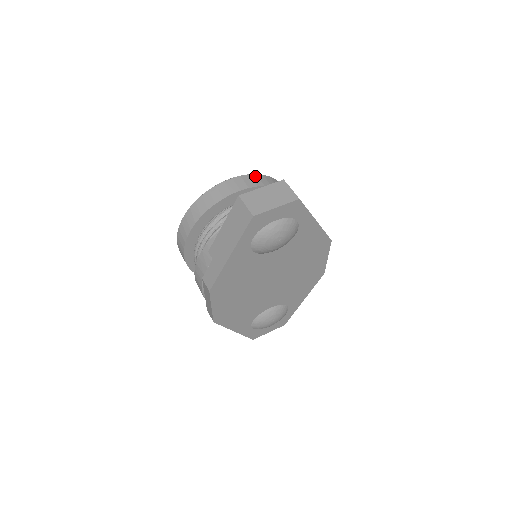
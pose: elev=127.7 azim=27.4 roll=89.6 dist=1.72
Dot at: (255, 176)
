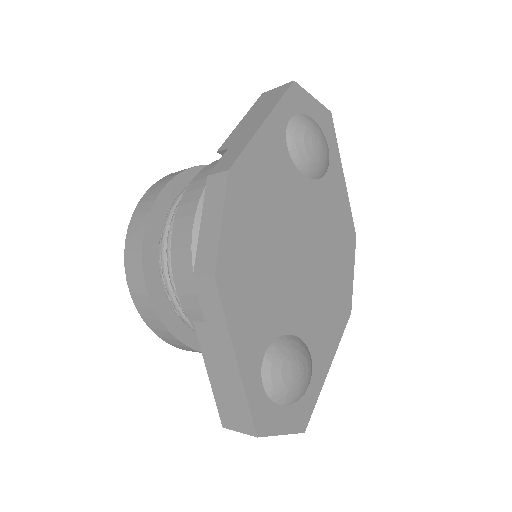
Dot at: occluded
